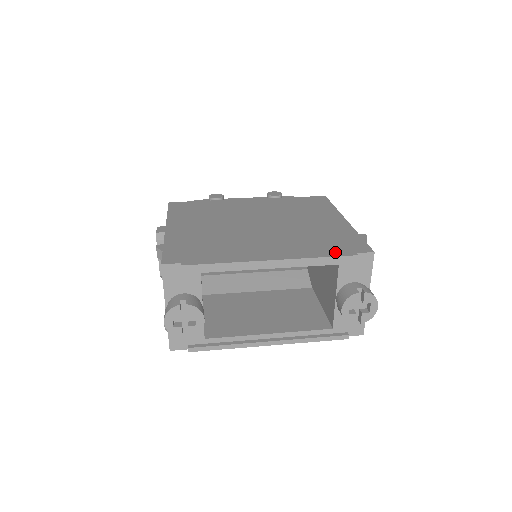
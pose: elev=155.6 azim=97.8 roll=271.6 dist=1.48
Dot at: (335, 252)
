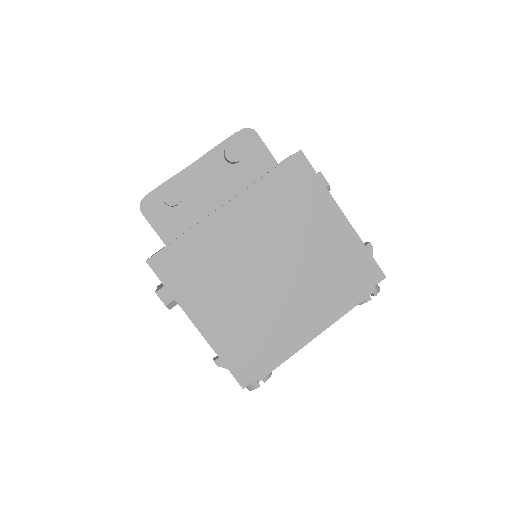
Dot at: (359, 295)
